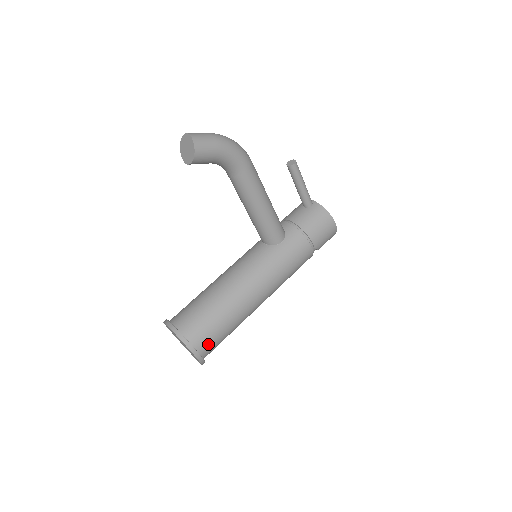
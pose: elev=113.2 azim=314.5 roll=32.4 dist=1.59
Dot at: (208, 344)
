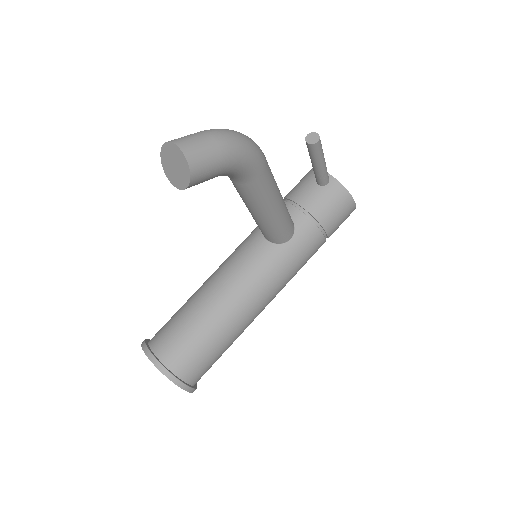
Dot at: (202, 373)
